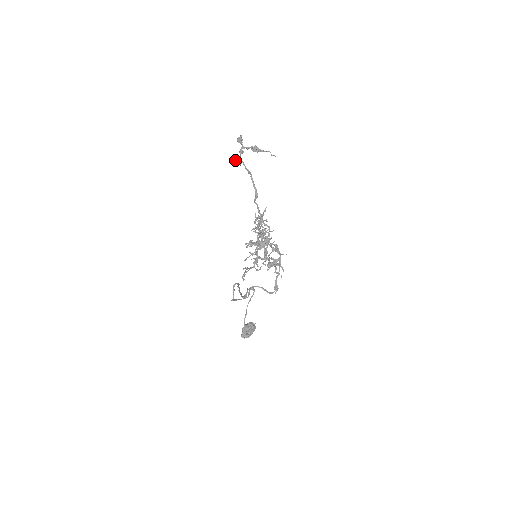
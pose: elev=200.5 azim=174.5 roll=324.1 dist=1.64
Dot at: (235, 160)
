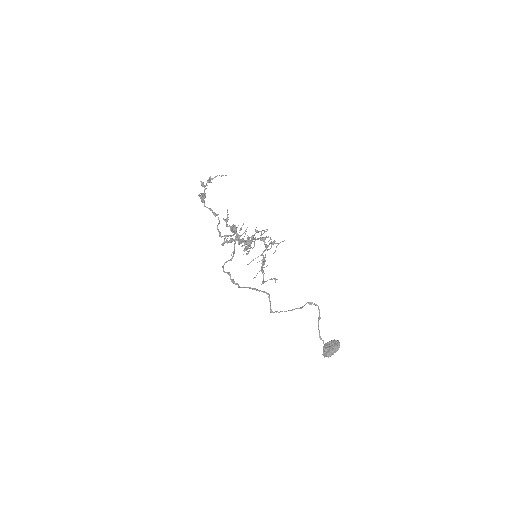
Dot at: (202, 197)
